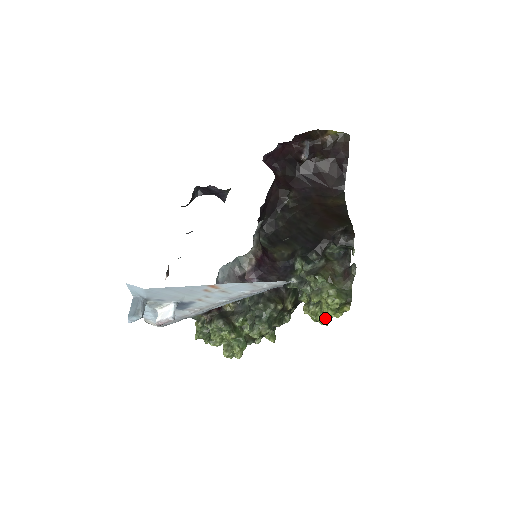
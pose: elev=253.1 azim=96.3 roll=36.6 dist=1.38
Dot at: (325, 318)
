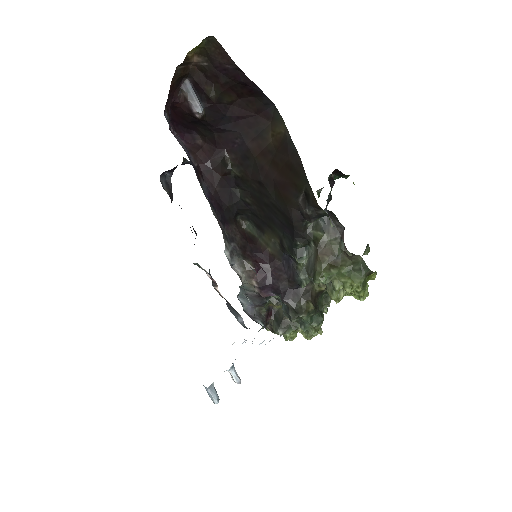
Dot at: occluded
